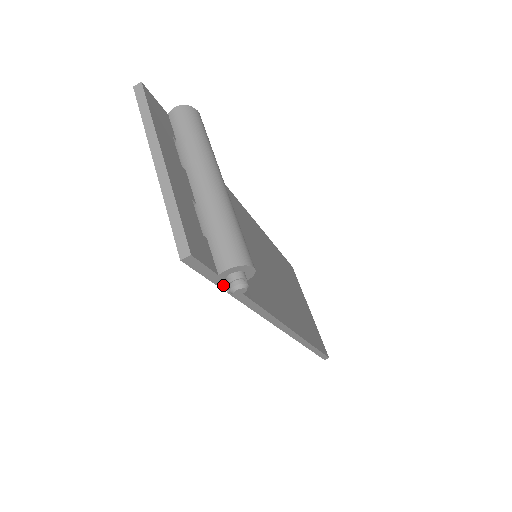
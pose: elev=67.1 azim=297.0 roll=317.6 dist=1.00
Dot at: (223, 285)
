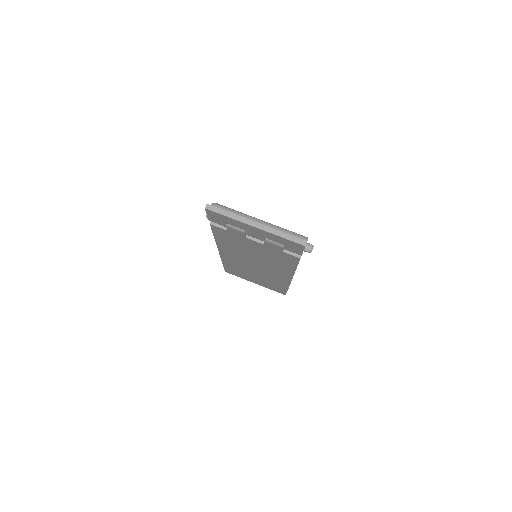
Dot at: occluded
